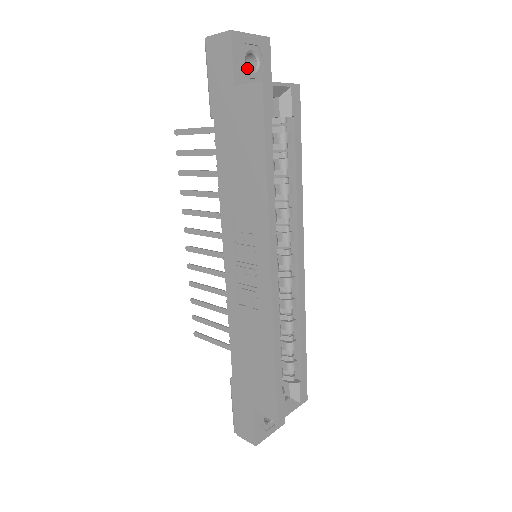
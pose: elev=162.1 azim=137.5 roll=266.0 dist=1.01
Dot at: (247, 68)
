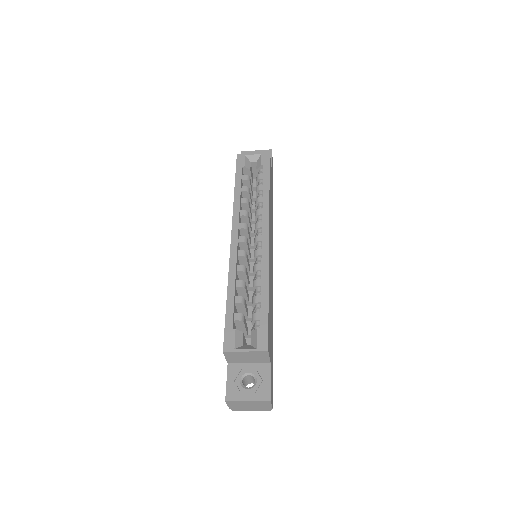
Dot at: occluded
